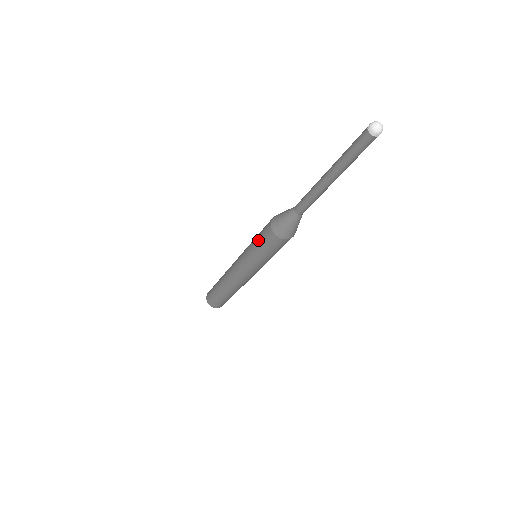
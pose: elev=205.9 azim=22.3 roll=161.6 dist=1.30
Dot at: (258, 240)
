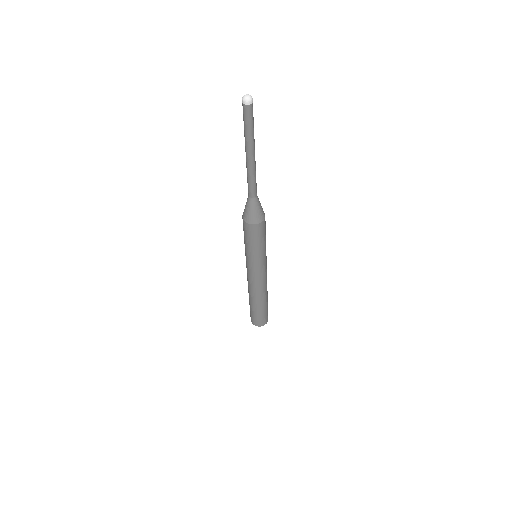
Dot at: occluded
